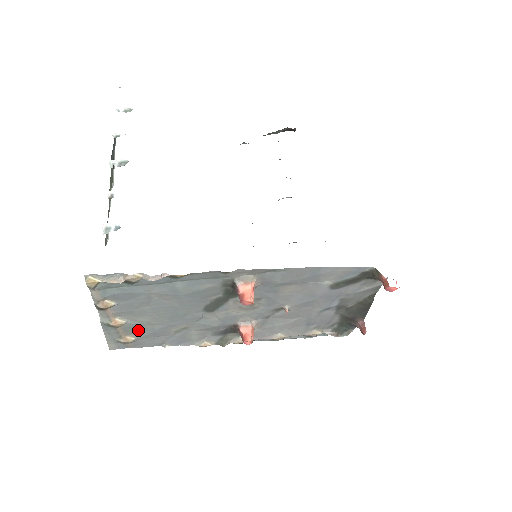
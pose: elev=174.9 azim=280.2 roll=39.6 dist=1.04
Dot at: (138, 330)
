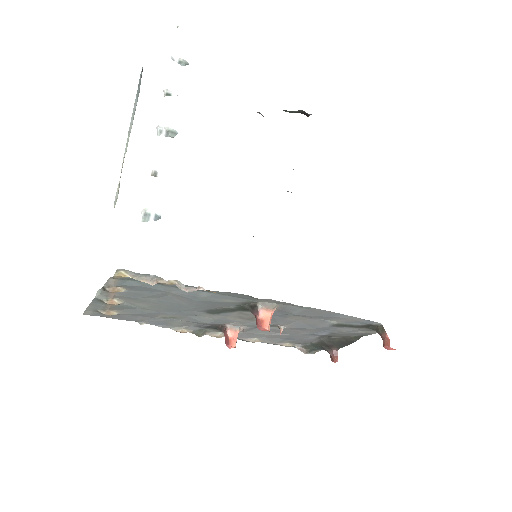
Dot at: (127, 309)
